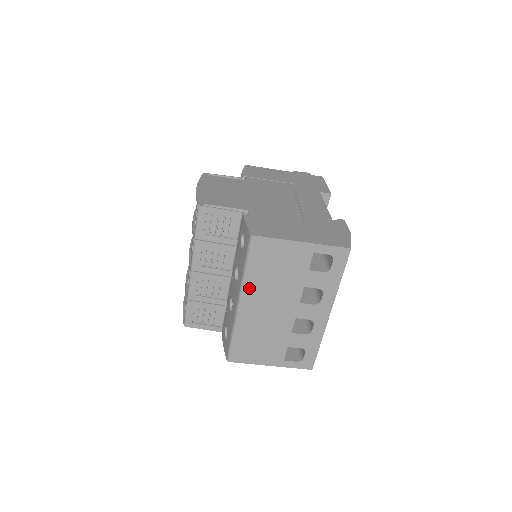
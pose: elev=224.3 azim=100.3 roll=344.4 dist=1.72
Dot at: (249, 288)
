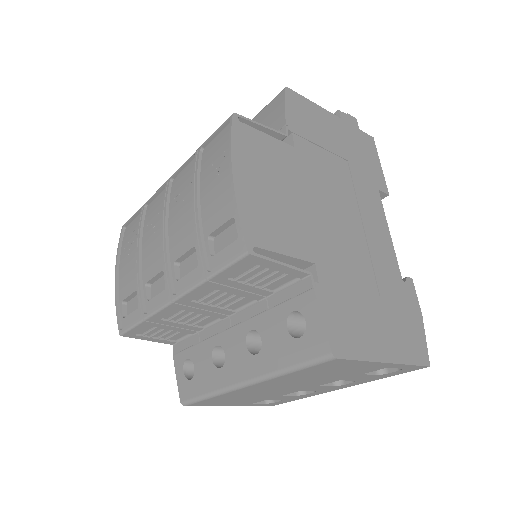
Dot at: (273, 380)
